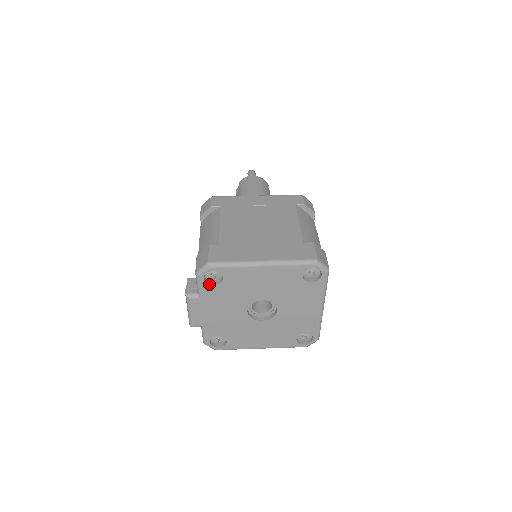
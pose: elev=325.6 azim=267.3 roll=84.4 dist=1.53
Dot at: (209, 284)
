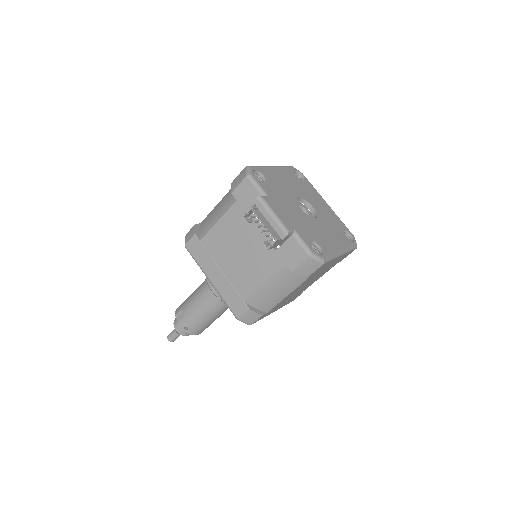
Dot at: (262, 182)
